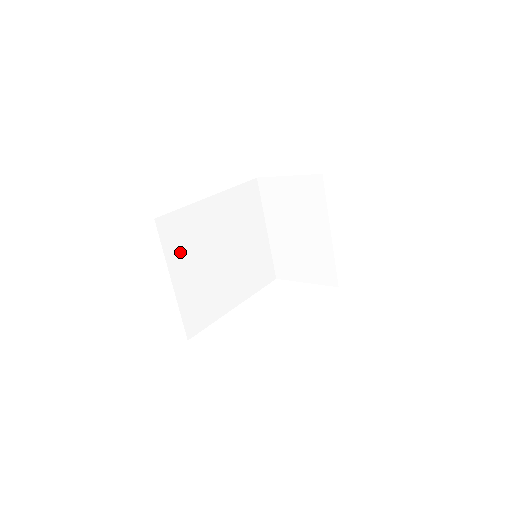
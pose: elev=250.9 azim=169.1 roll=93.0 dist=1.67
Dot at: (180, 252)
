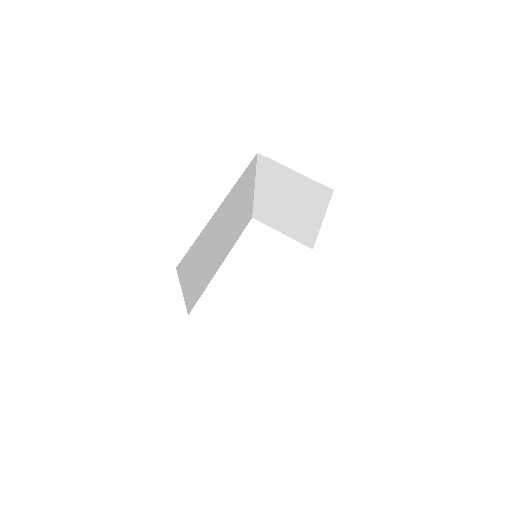
Dot at: (191, 270)
